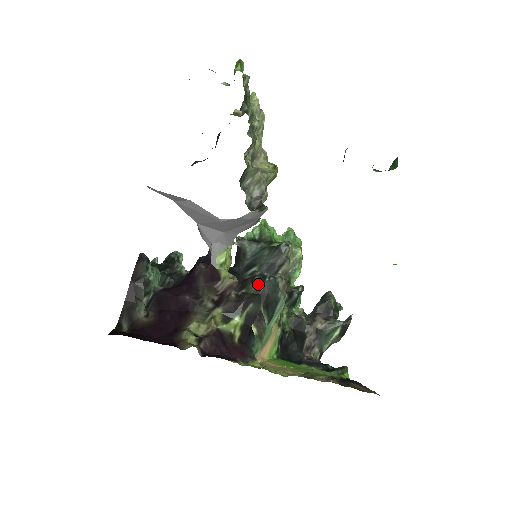
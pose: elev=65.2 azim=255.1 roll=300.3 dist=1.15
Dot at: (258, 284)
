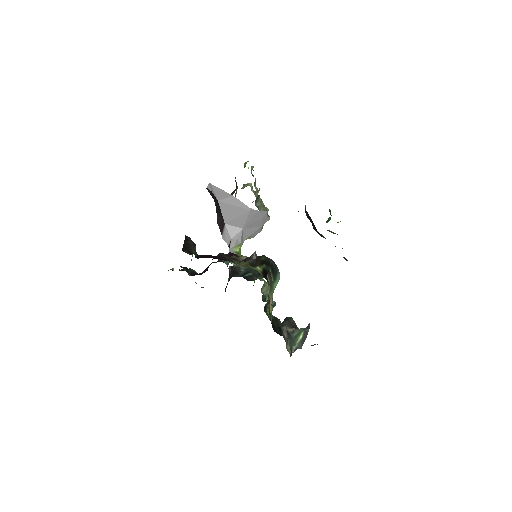
Dot at: (266, 258)
